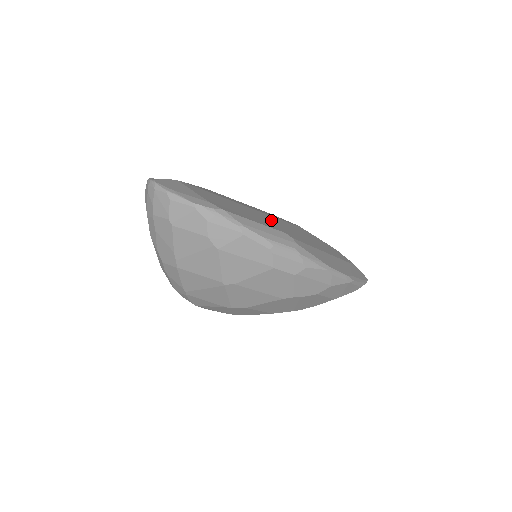
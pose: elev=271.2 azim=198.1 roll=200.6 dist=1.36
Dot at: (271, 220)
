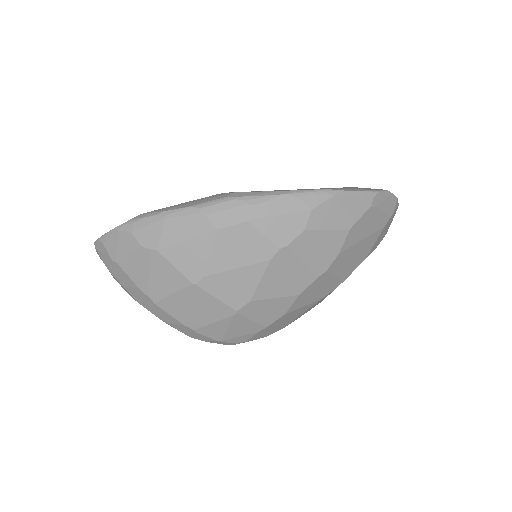
Dot at: occluded
